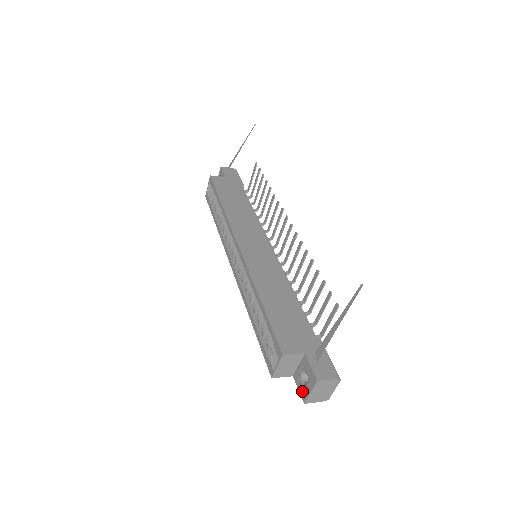
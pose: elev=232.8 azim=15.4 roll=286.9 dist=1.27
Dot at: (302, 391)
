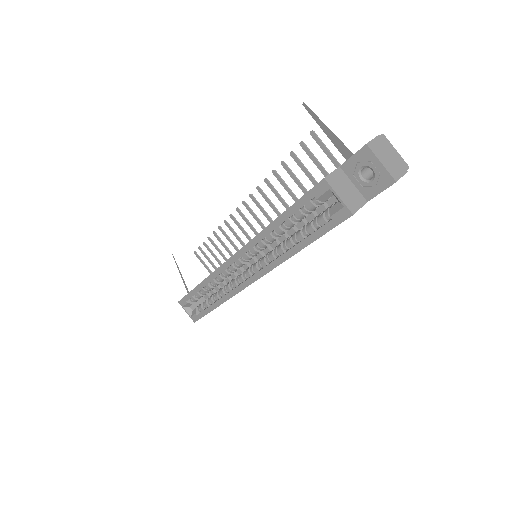
Dot at: (381, 183)
